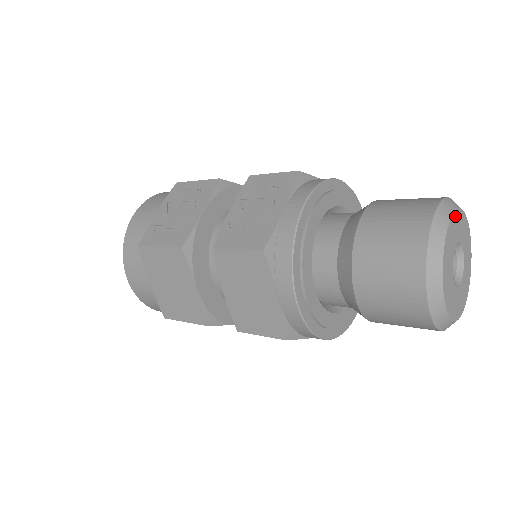
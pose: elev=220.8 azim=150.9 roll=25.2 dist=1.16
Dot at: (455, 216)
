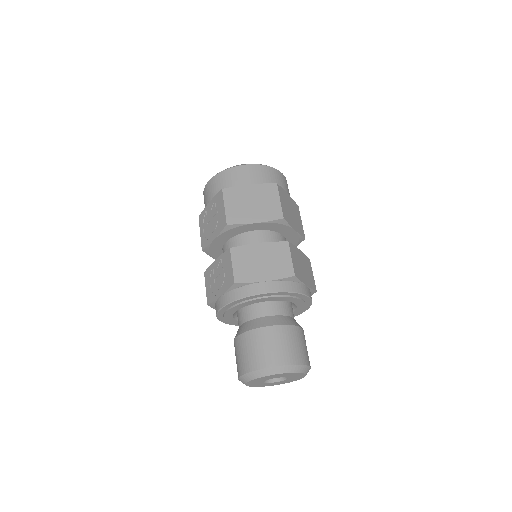
Dot at: (264, 377)
